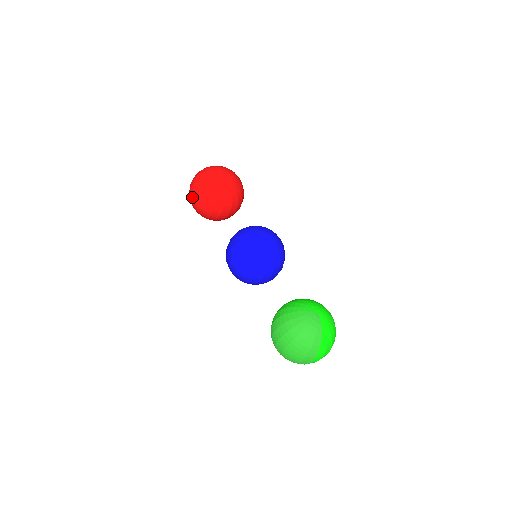
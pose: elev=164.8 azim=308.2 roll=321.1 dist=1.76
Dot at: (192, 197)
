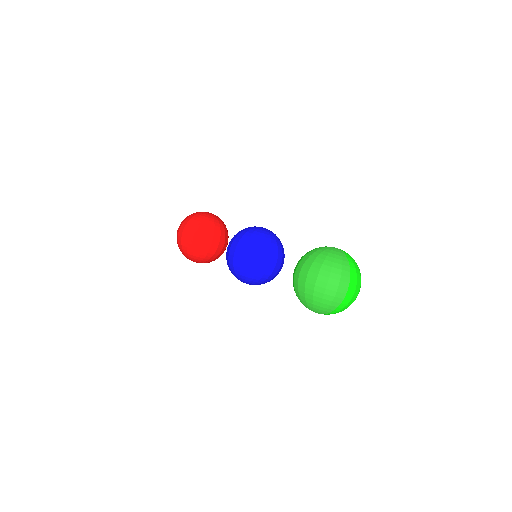
Dot at: (182, 235)
